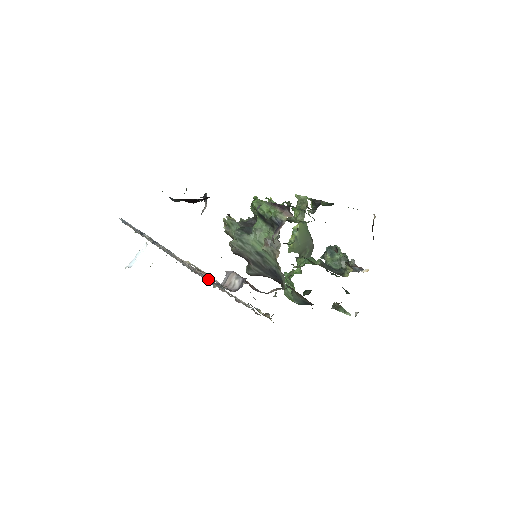
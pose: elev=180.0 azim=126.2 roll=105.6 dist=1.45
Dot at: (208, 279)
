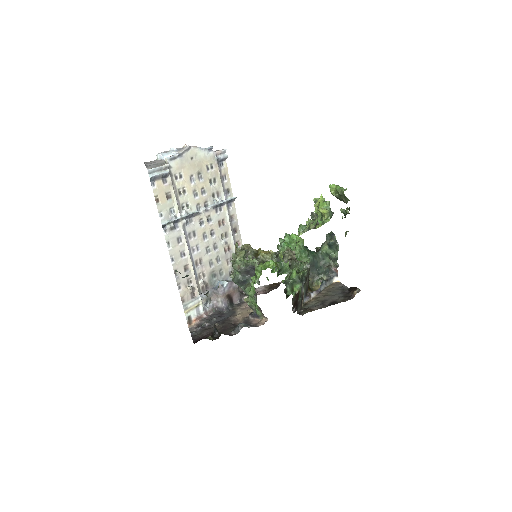
Dot at: (212, 259)
